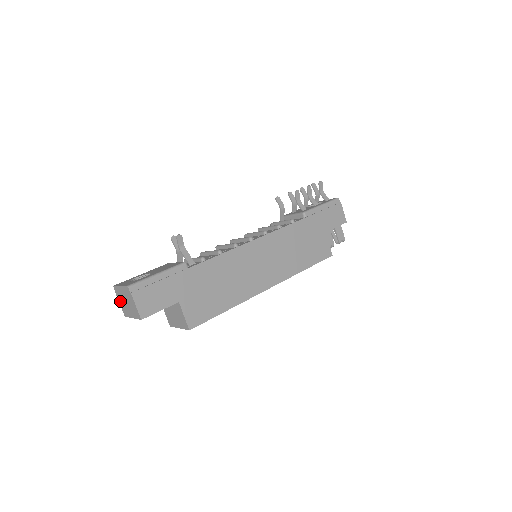
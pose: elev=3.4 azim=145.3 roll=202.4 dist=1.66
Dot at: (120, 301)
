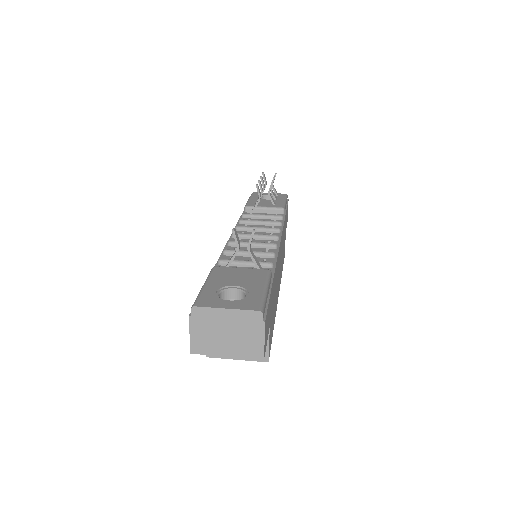
Dot at: (198, 330)
